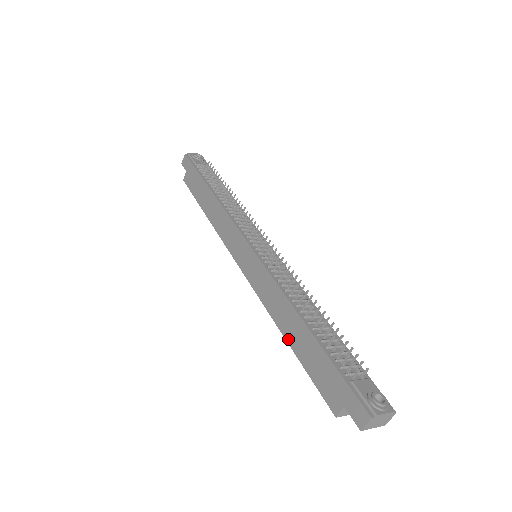
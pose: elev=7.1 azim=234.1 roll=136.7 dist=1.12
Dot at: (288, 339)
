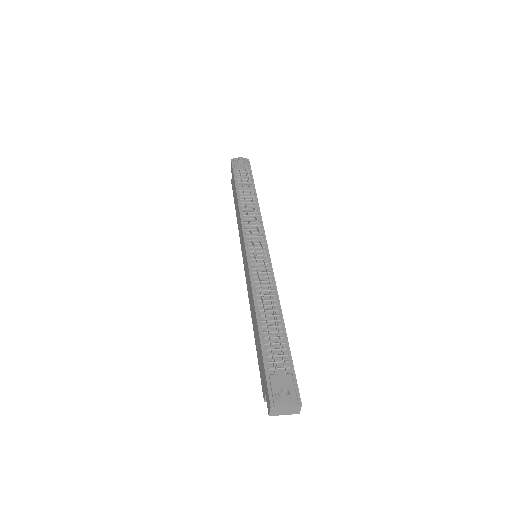
Dot at: (254, 332)
